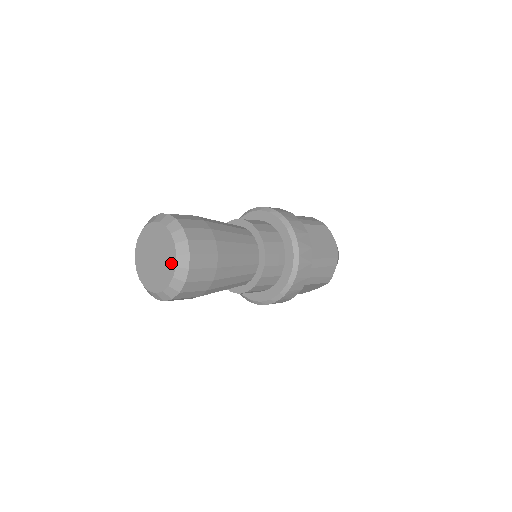
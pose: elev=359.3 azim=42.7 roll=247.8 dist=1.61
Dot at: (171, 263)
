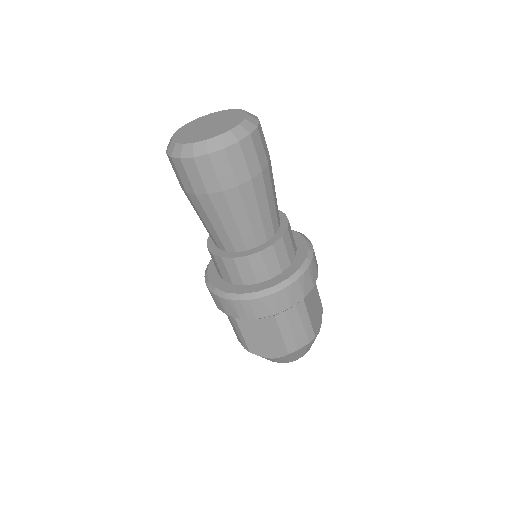
Dot at: (227, 128)
